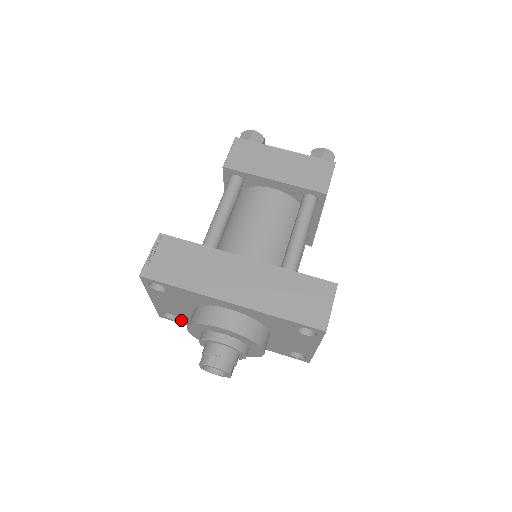
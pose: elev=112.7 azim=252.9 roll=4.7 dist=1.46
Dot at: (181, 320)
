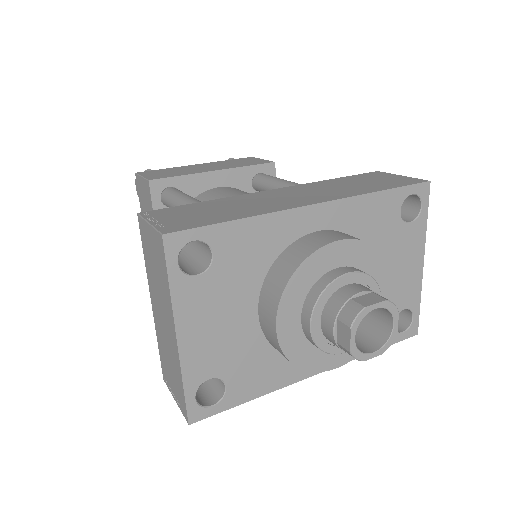
Dot at: (231, 389)
